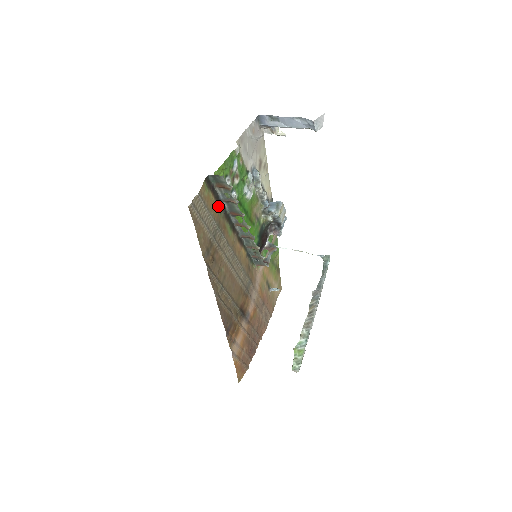
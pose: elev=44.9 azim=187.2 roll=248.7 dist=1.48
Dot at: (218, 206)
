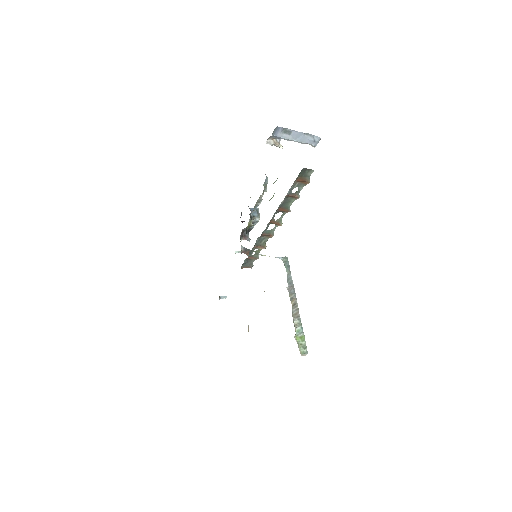
Dot at: occluded
